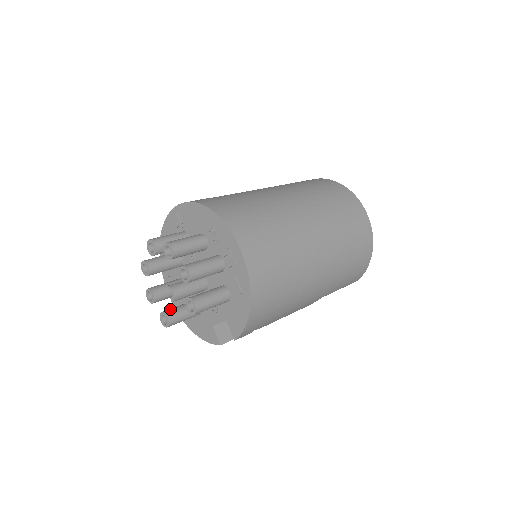
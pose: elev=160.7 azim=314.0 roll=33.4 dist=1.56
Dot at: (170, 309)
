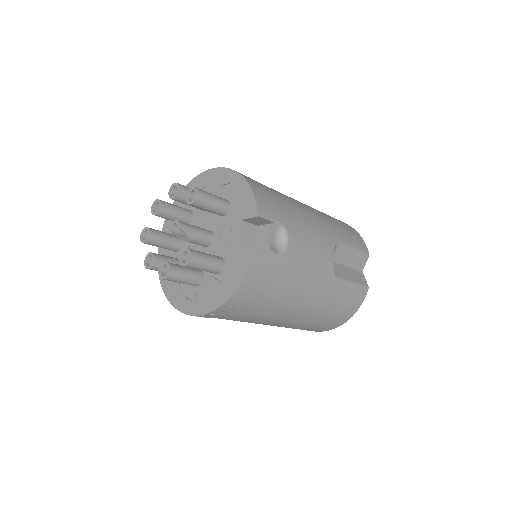
Dot at: (187, 256)
